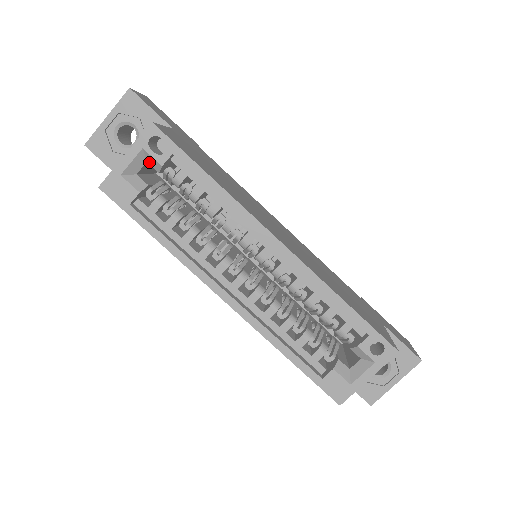
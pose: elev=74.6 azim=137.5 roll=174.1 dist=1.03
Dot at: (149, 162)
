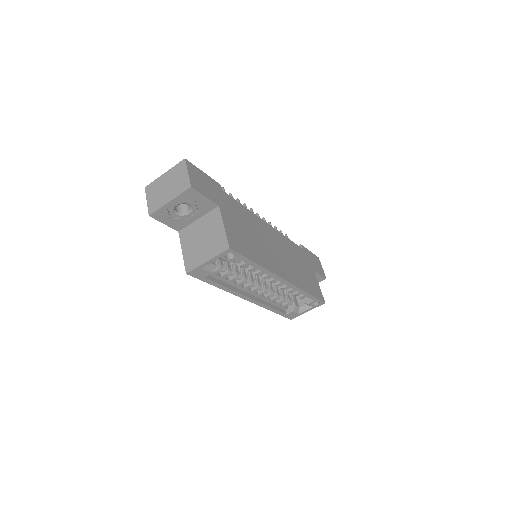
Dot at: (220, 258)
